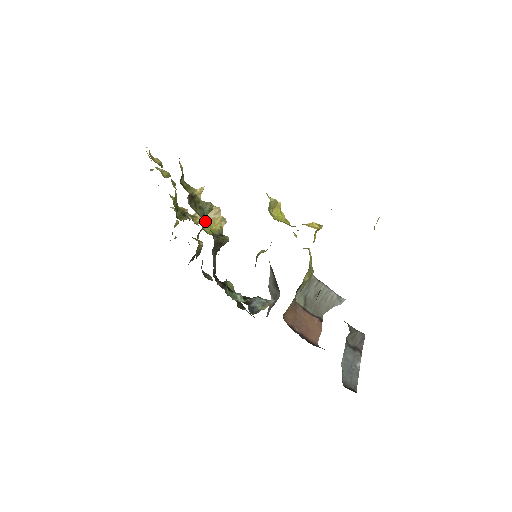
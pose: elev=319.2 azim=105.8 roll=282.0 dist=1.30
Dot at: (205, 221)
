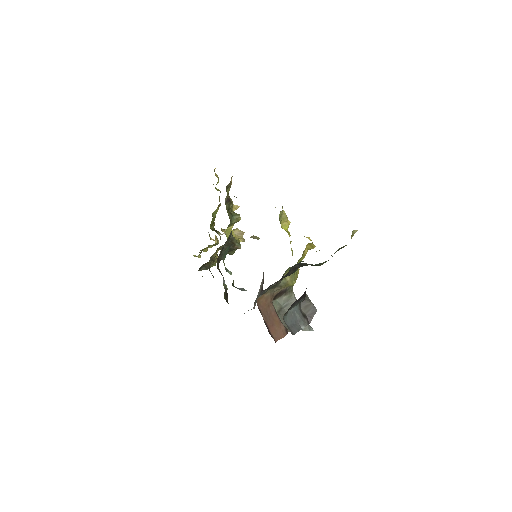
Dot at: (230, 230)
